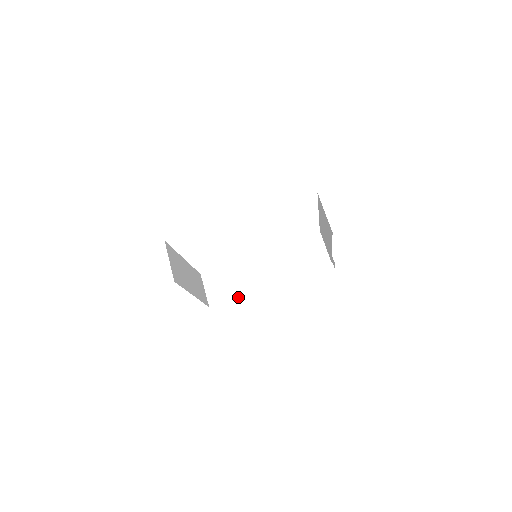
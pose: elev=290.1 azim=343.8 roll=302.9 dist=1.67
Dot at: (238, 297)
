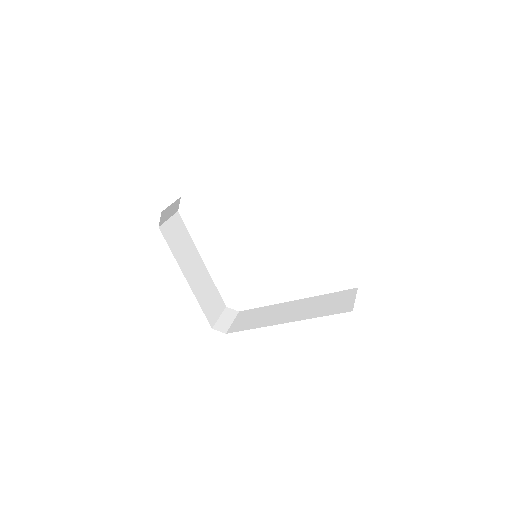
Dot at: (244, 329)
